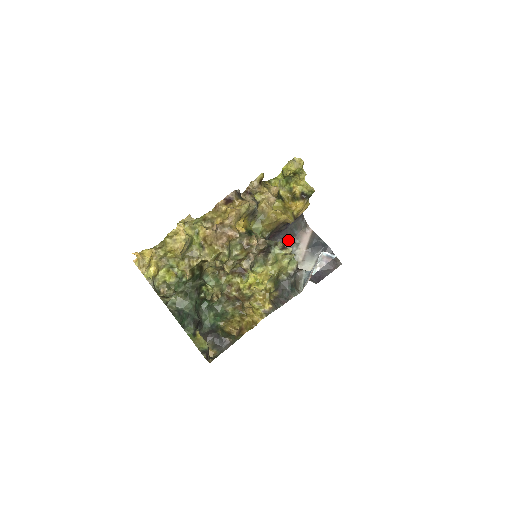
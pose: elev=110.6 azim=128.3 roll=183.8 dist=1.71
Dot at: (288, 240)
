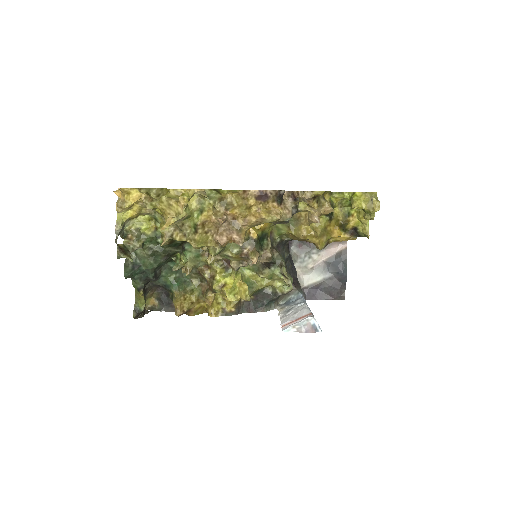
Dot at: occluded
